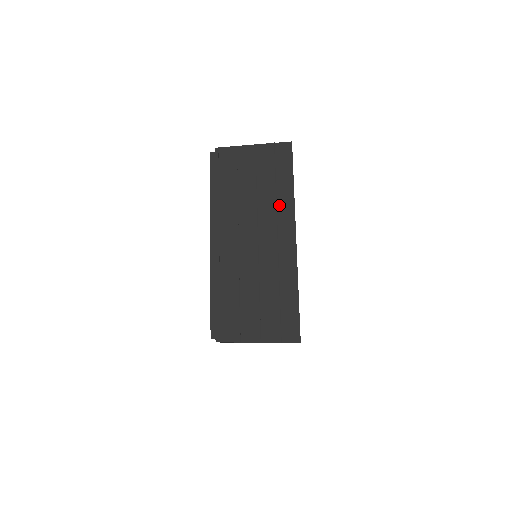
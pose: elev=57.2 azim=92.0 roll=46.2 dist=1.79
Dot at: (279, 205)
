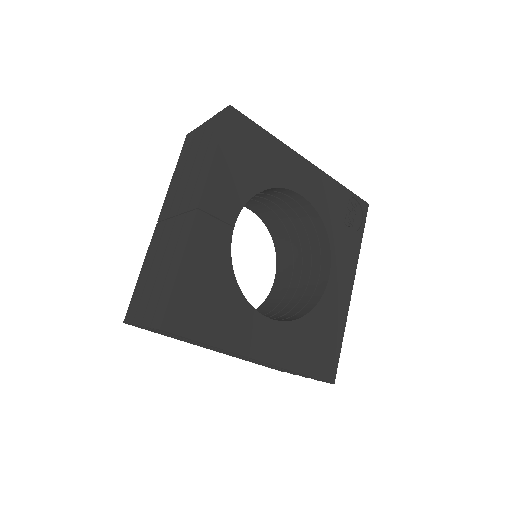
Dot at: (219, 349)
